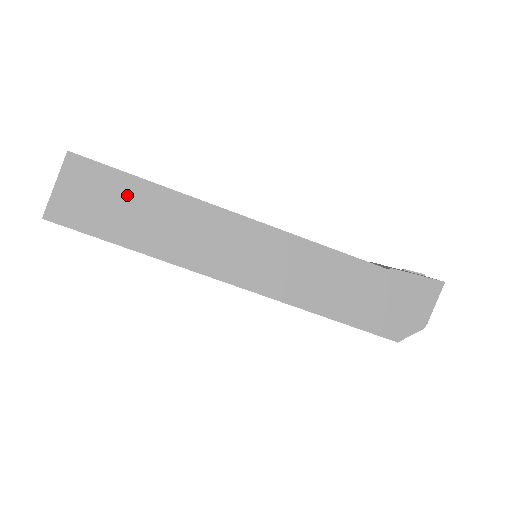
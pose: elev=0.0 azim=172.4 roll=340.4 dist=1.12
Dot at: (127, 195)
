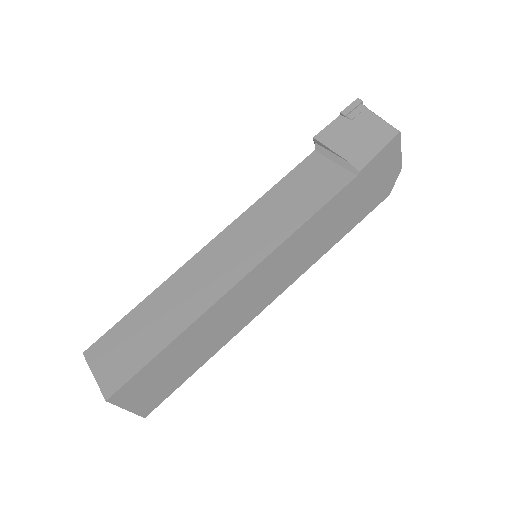
Dot at: (168, 362)
